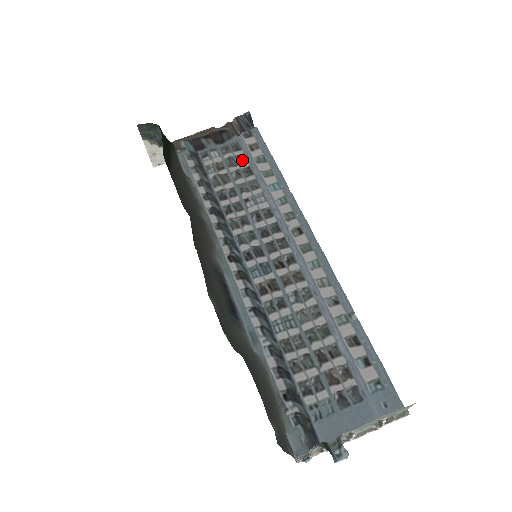
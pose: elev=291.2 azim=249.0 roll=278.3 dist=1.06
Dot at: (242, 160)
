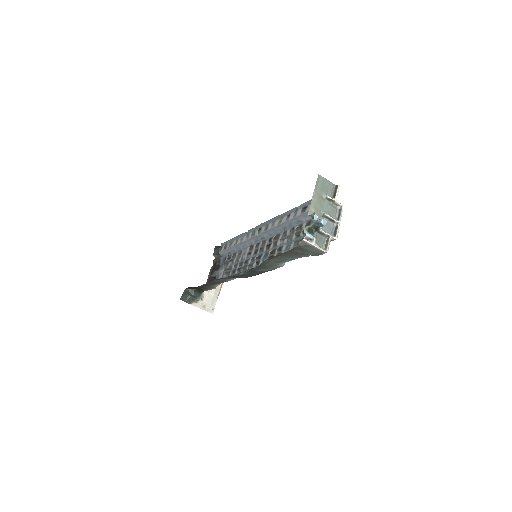
Dot at: (229, 257)
